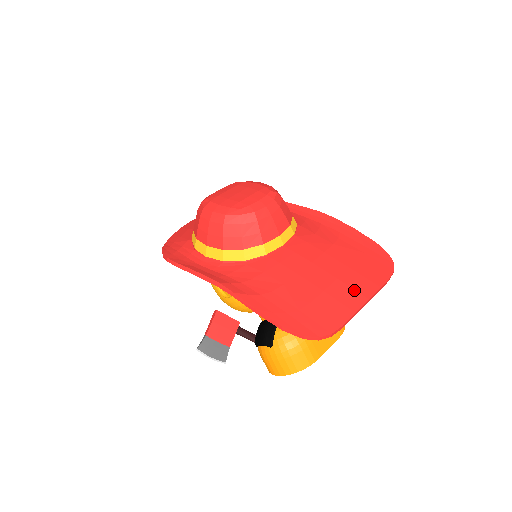
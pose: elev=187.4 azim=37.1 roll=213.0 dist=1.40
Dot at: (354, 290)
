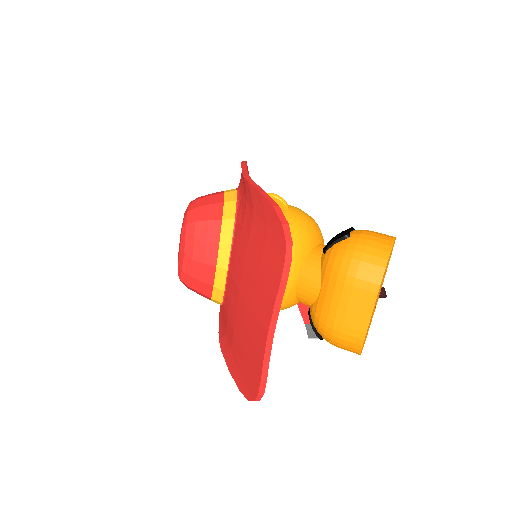
Dot at: (259, 323)
